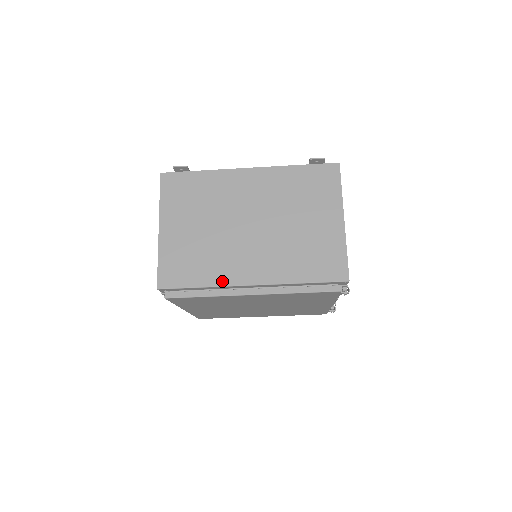
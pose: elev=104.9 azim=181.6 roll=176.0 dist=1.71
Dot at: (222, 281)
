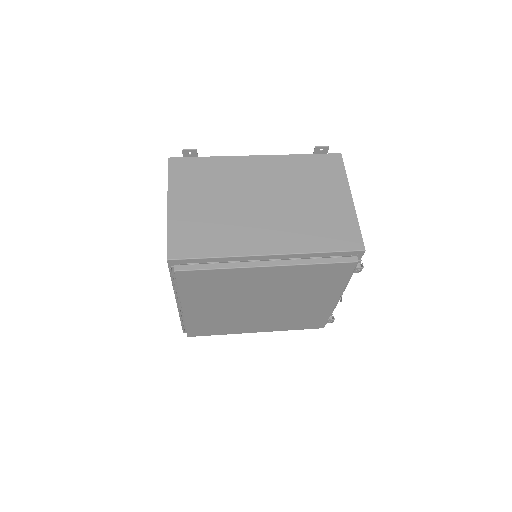
Dot at: (237, 251)
